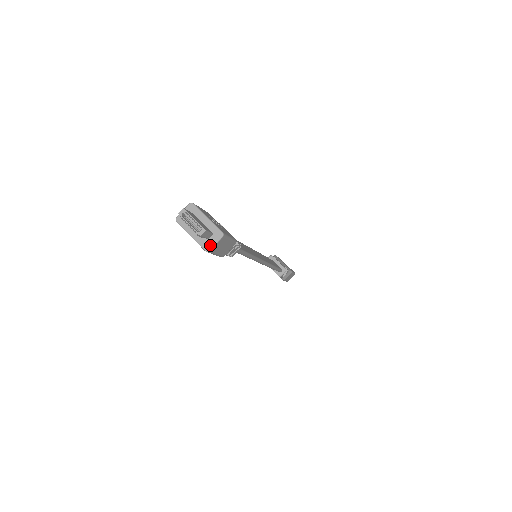
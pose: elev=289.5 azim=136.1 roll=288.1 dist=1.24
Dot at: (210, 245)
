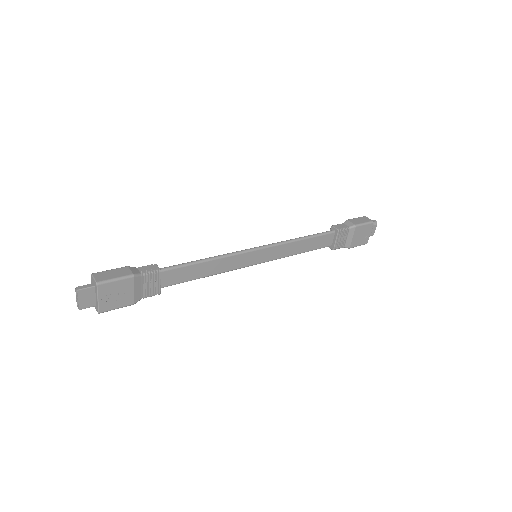
Dot at: occluded
